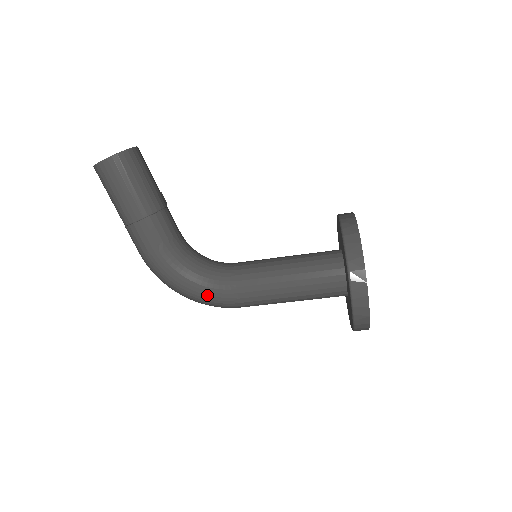
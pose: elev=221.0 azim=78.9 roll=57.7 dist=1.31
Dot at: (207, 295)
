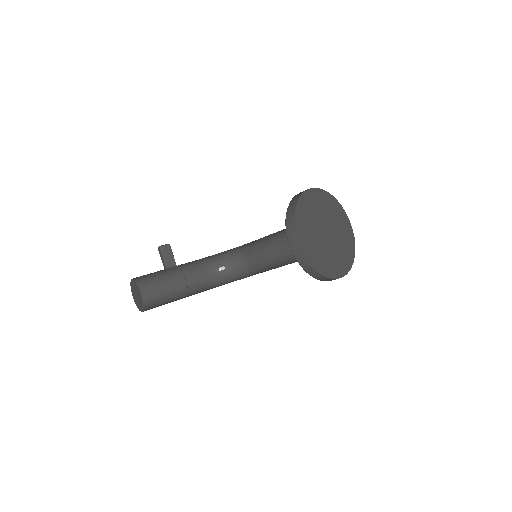
Dot at: occluded
